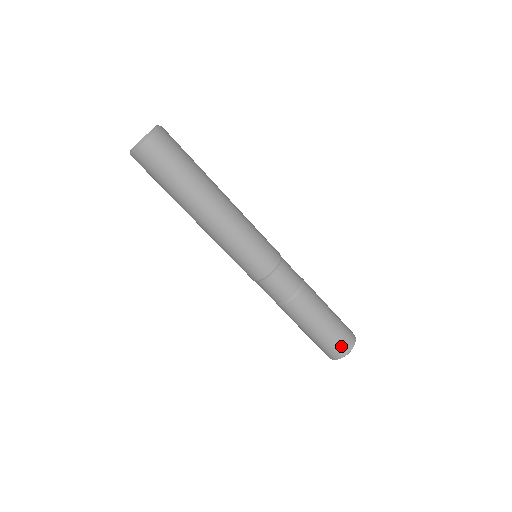
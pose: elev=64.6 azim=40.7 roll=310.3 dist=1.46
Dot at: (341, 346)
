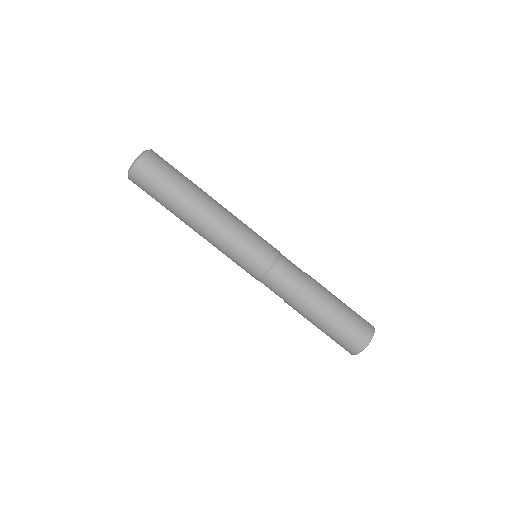
Dot at: (361, 333)
